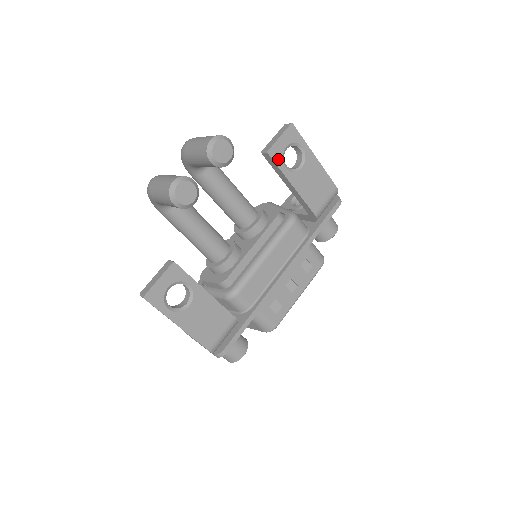
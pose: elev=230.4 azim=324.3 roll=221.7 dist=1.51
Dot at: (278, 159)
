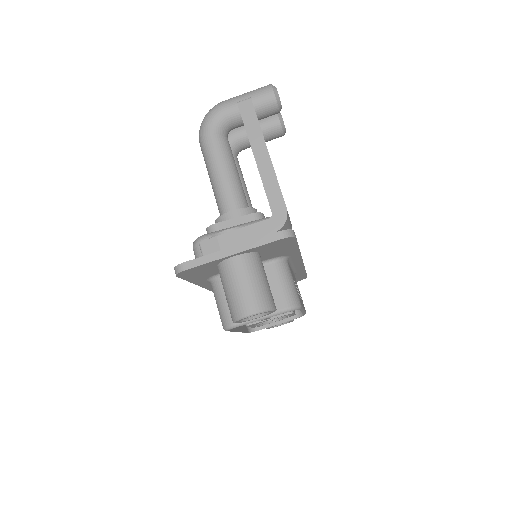
Dot at: occluded
